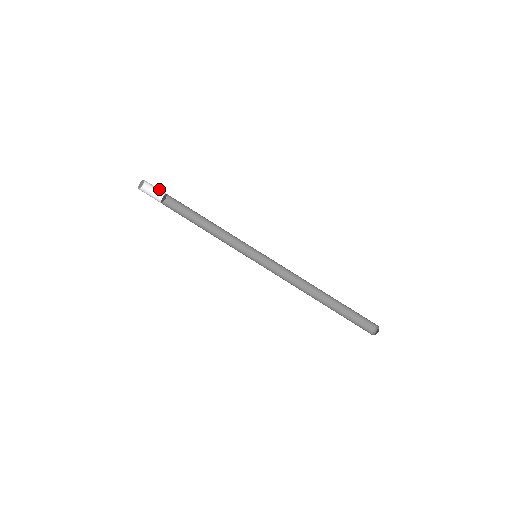
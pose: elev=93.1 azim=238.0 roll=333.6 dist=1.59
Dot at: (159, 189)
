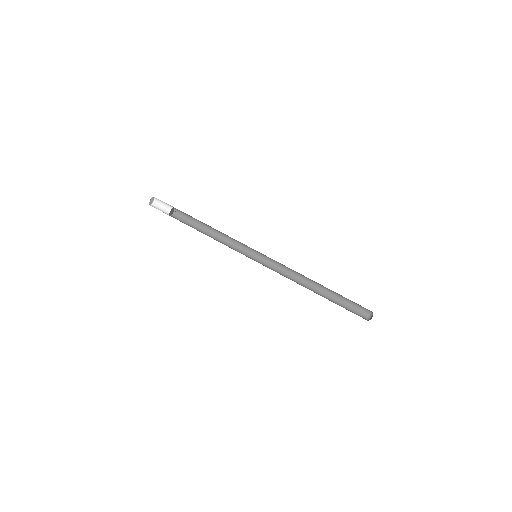
Dot at: (167, 206)
